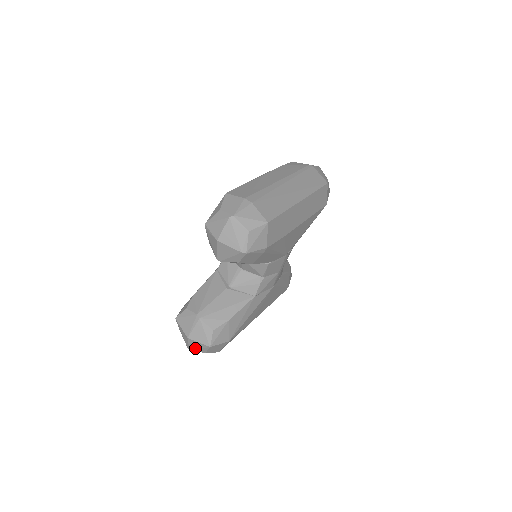
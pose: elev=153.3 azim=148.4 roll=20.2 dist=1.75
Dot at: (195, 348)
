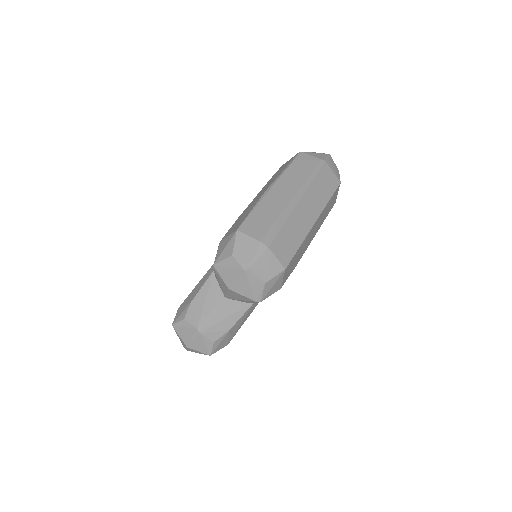
Dot at: occluded
